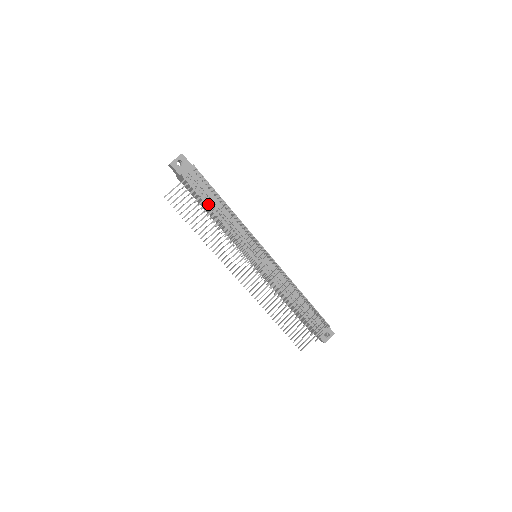
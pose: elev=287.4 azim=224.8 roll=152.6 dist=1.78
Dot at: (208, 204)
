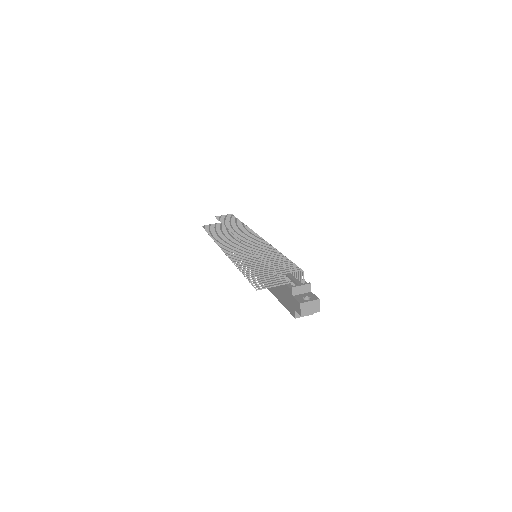
Dot at: occluded
